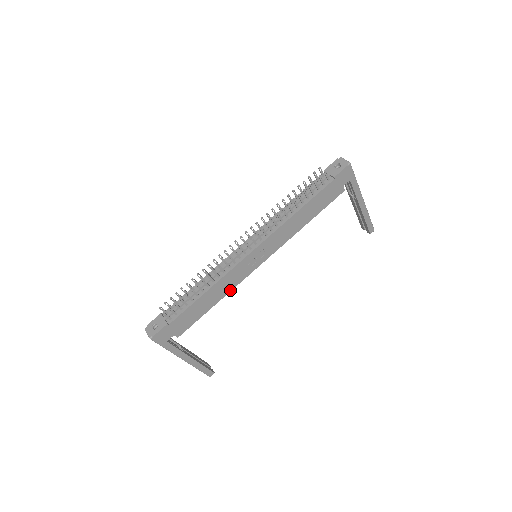
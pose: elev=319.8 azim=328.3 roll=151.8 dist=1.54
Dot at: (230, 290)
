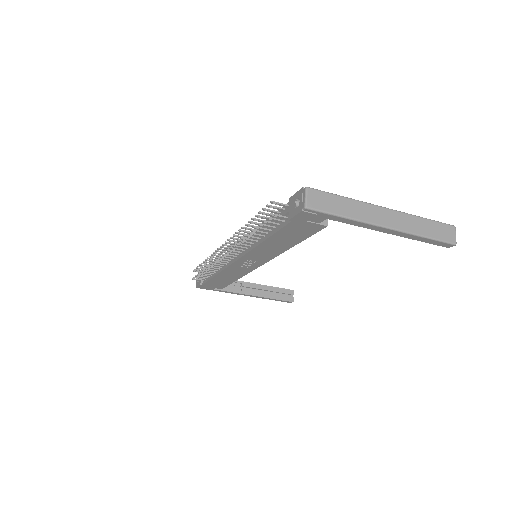
Dot at: (243, 275)
